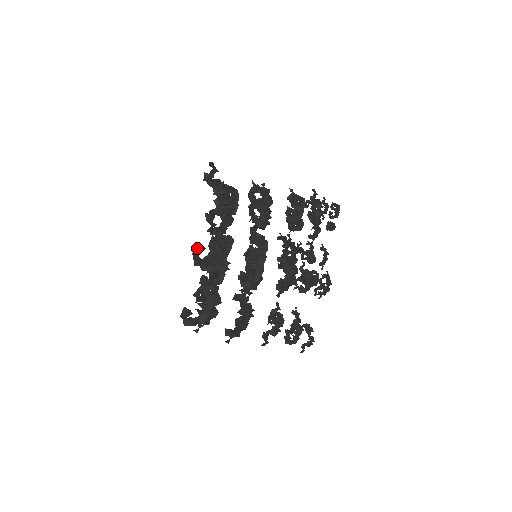
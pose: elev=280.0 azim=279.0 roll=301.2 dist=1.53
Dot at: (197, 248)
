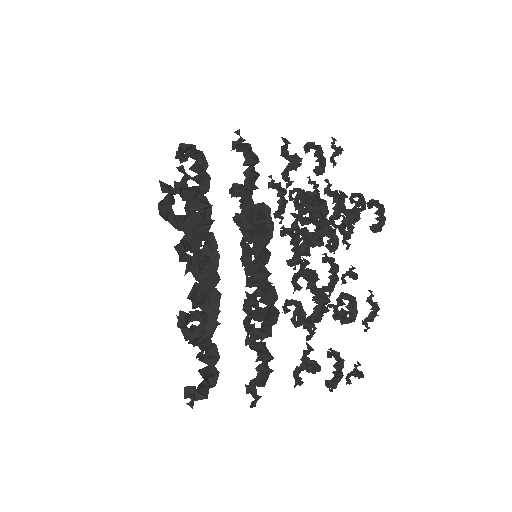
Dot at: (182, 323)
